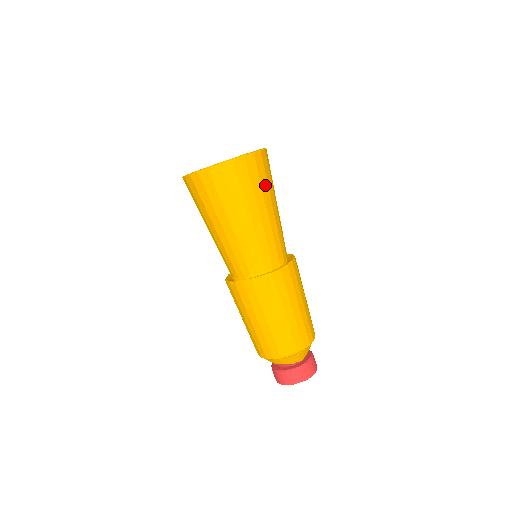
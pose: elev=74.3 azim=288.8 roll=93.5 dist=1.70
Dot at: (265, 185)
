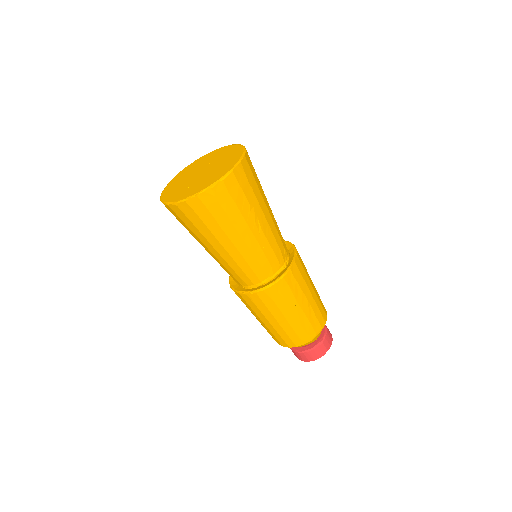
Dot at: (259, 185)
